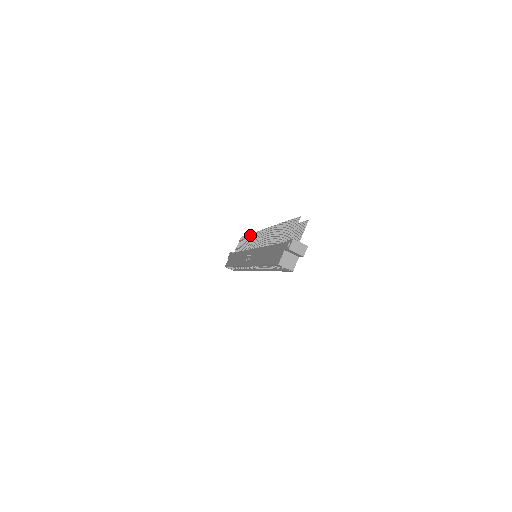
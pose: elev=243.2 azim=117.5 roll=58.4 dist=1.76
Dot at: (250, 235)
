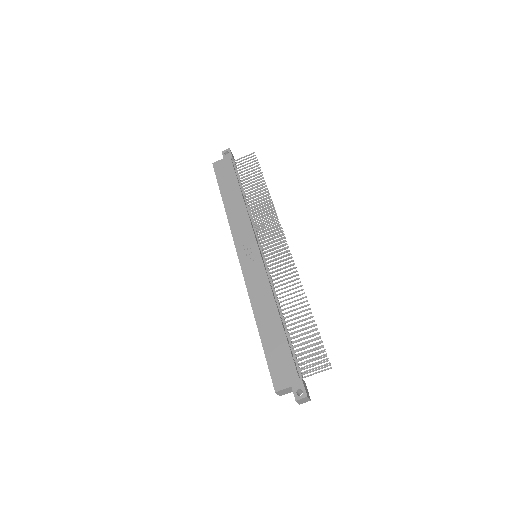
Dot at: (267, 195)
